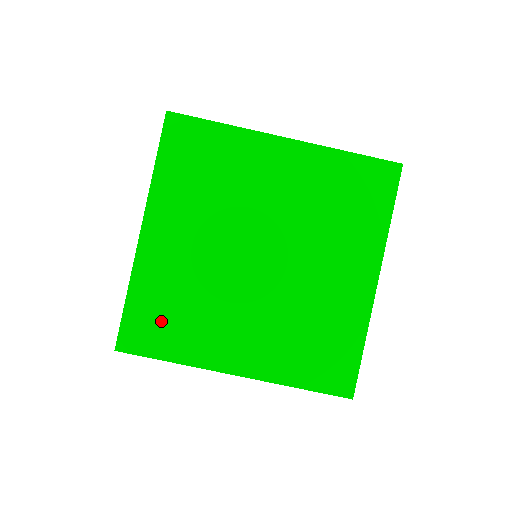
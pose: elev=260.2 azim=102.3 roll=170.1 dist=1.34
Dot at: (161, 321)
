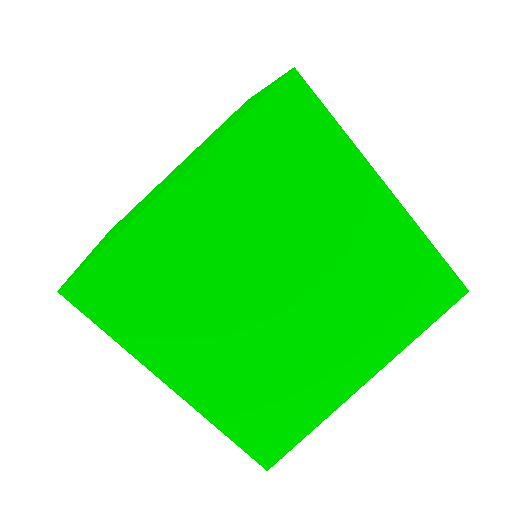
Dot at: (271, 418)
